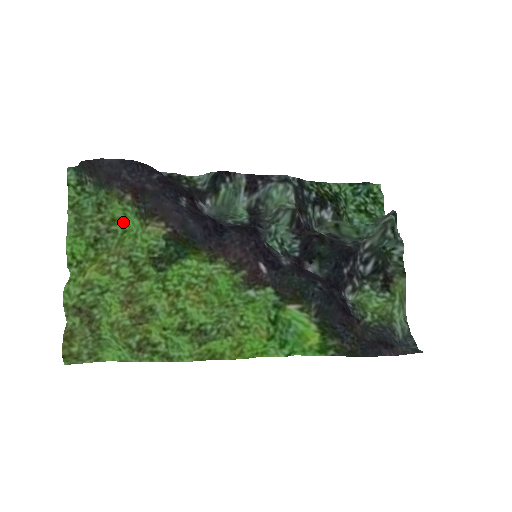
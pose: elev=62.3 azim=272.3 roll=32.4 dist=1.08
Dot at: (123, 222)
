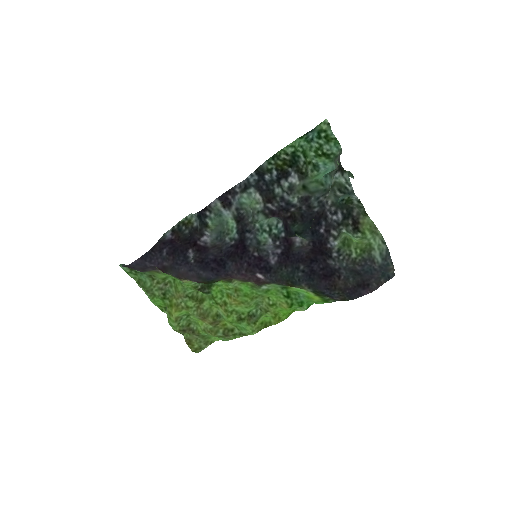
Dot at: (169, 276)
